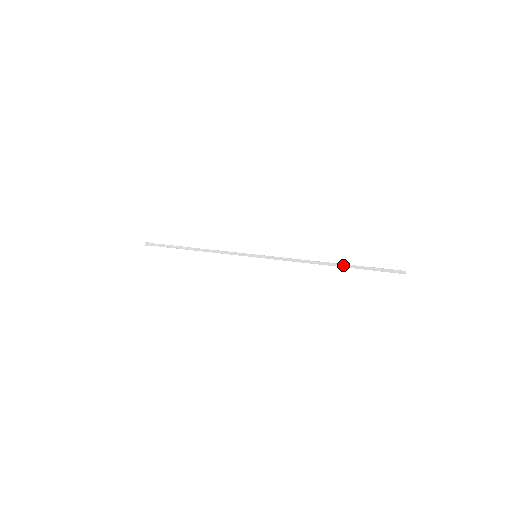
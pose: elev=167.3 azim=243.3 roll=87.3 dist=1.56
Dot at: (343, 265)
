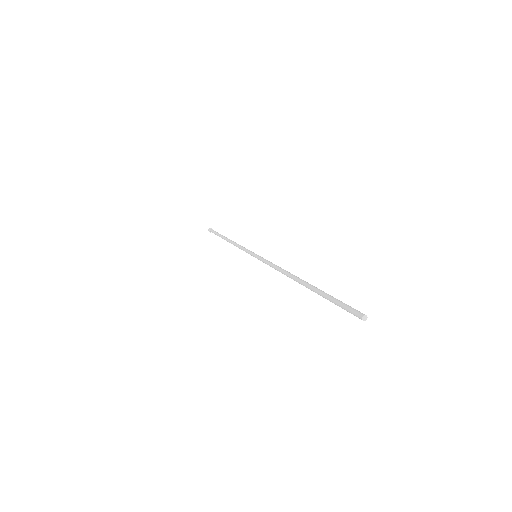
Dot at: (308, 285)
